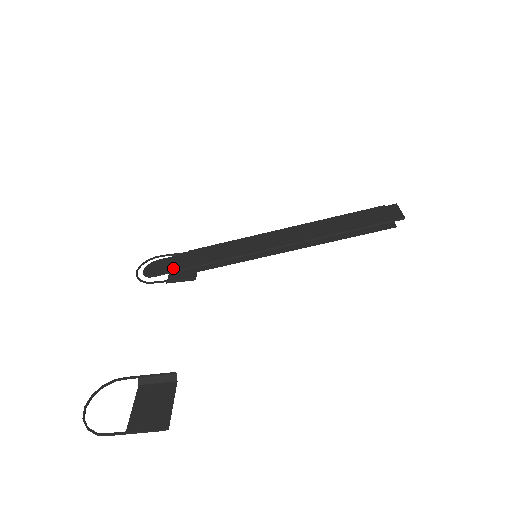
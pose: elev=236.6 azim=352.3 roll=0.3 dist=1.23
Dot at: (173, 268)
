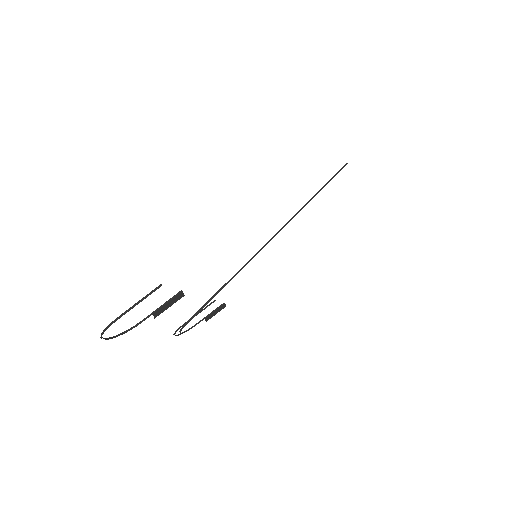
Dot at: (200, 310)
